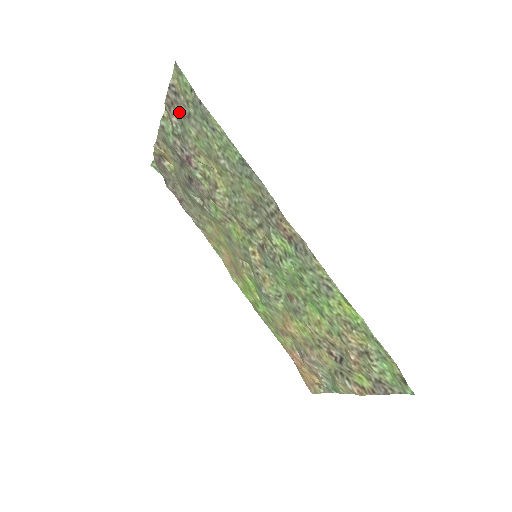
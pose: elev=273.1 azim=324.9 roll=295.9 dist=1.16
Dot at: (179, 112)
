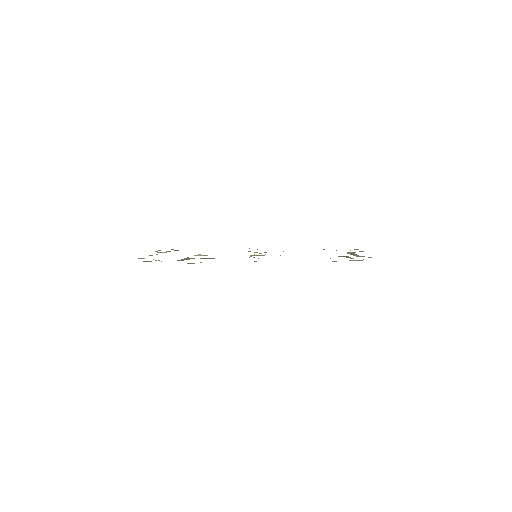
Dot at: occluded
